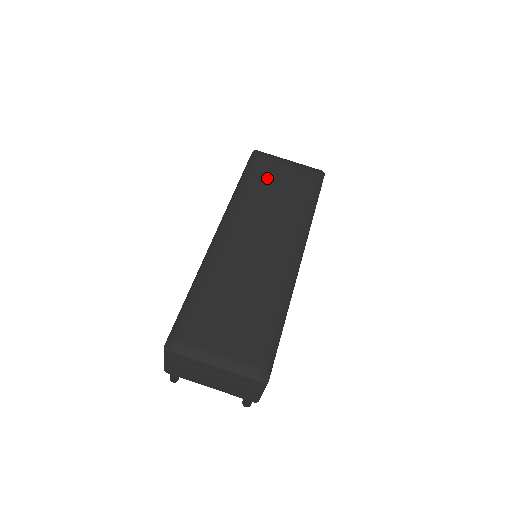
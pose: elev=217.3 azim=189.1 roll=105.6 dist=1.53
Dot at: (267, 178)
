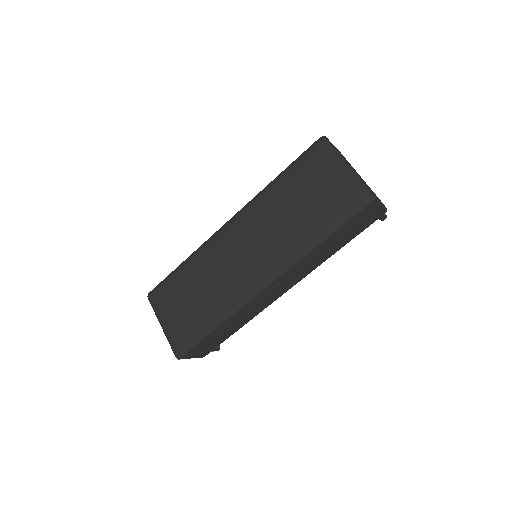
Dot at: (301, 184)
